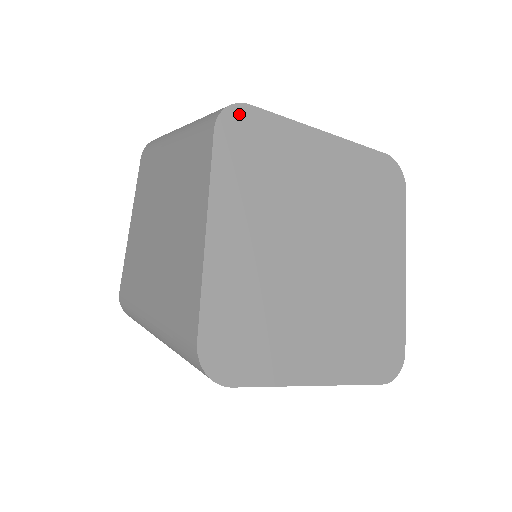
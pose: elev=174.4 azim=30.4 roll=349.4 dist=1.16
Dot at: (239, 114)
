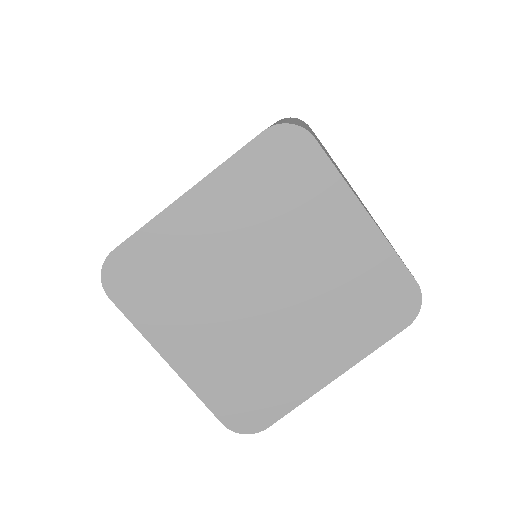
Dot at: (297, 137)
